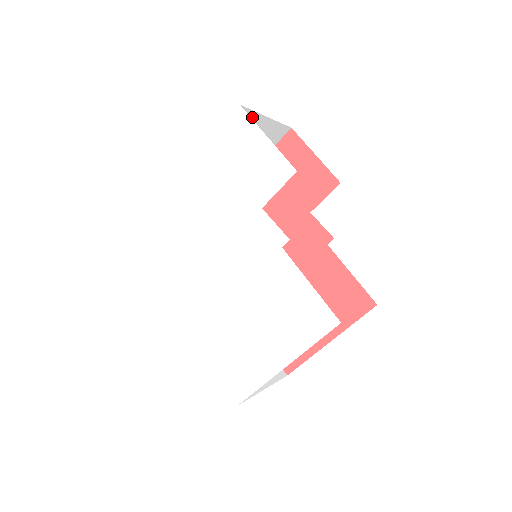
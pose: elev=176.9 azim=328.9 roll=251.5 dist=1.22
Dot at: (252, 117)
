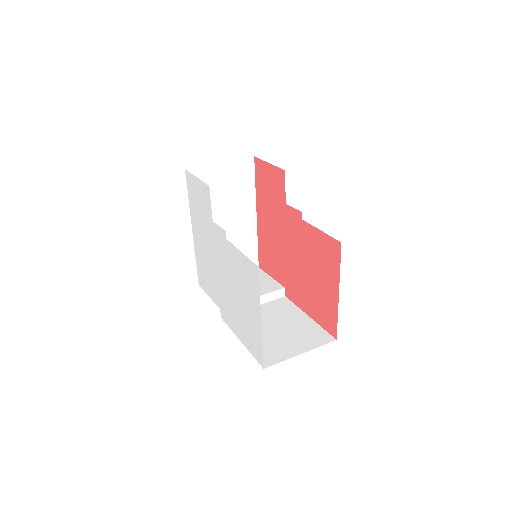
Dot at: (206, 170)
